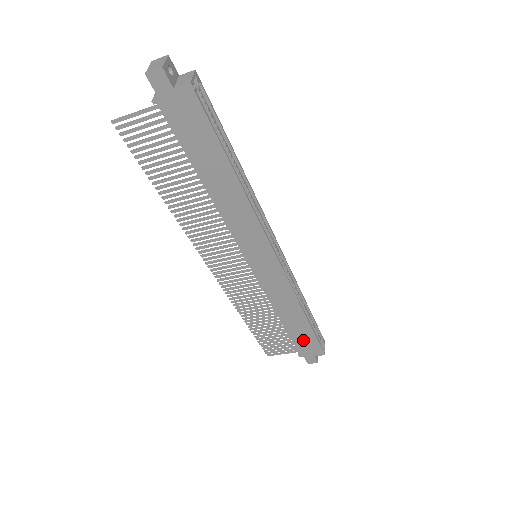
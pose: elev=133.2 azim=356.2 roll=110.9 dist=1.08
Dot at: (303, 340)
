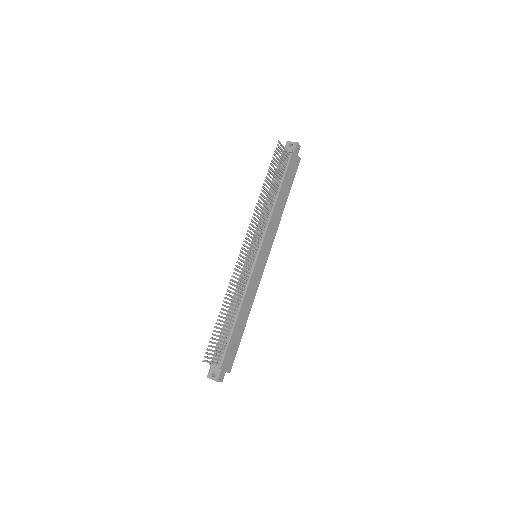
Dot at: (232, 347)
